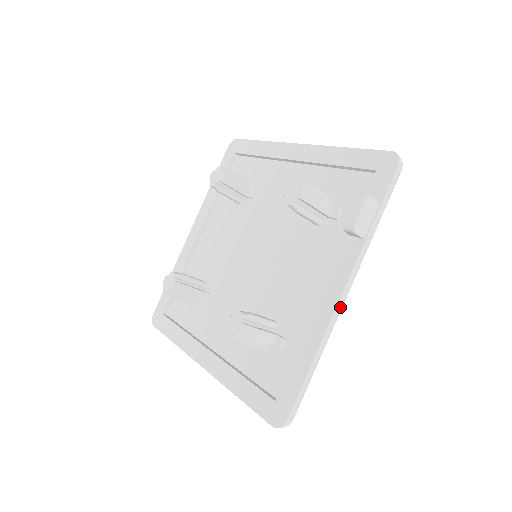
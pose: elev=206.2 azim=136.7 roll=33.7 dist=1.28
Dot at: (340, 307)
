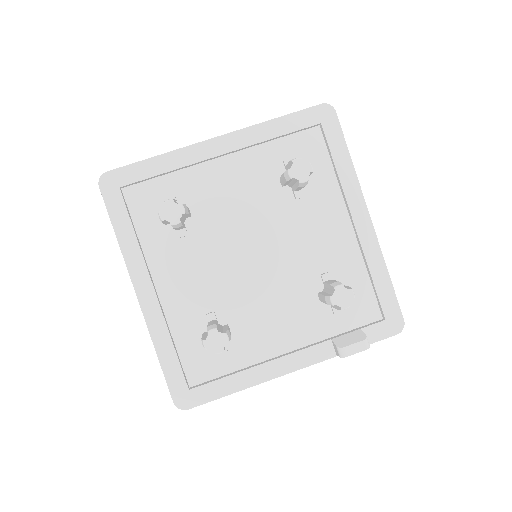
Dot at: (282, 374)
